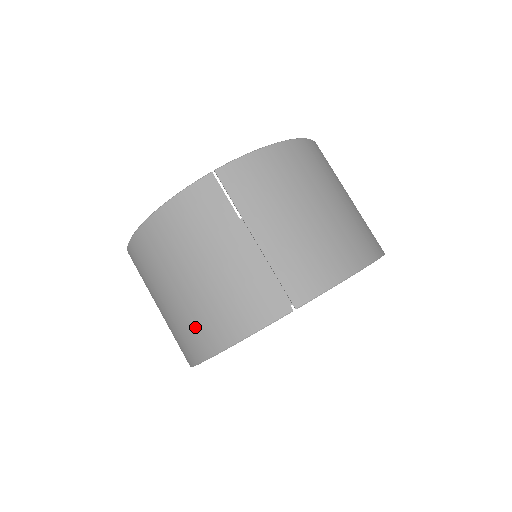
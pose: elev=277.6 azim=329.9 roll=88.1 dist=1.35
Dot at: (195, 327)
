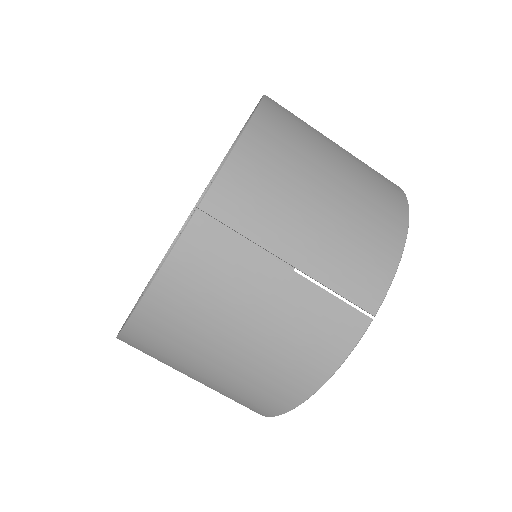
Dot at: (262, 388)
